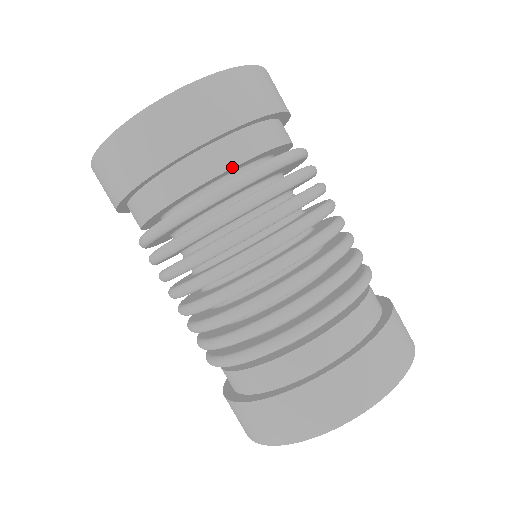
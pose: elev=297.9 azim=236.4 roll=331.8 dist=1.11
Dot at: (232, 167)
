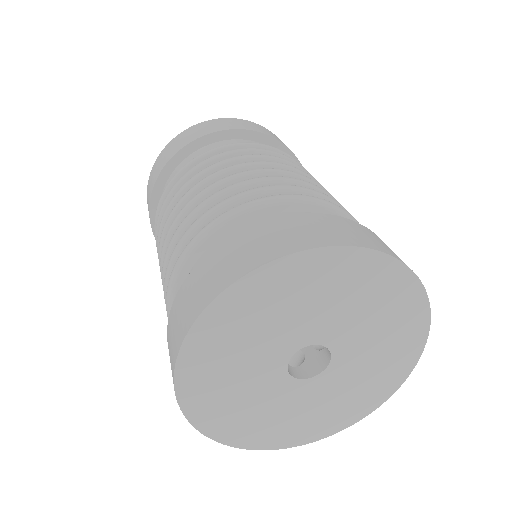
Dot at: occluded
